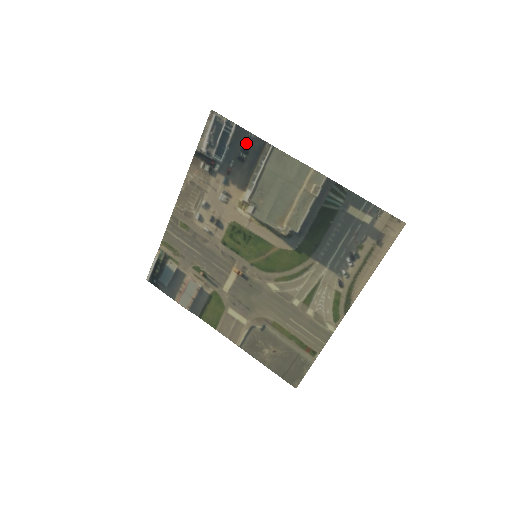
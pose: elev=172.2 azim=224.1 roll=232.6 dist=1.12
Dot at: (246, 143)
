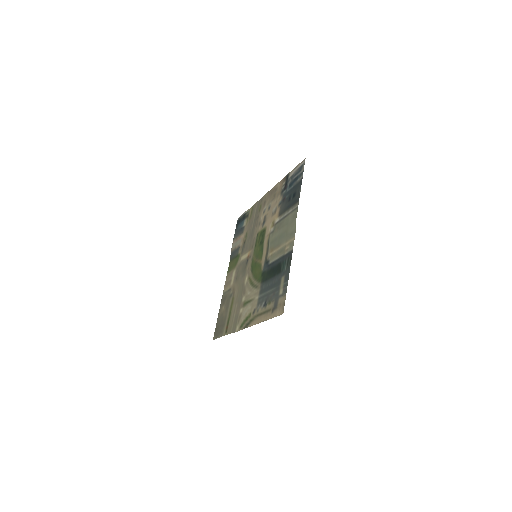
Dot at: (296, 192)
